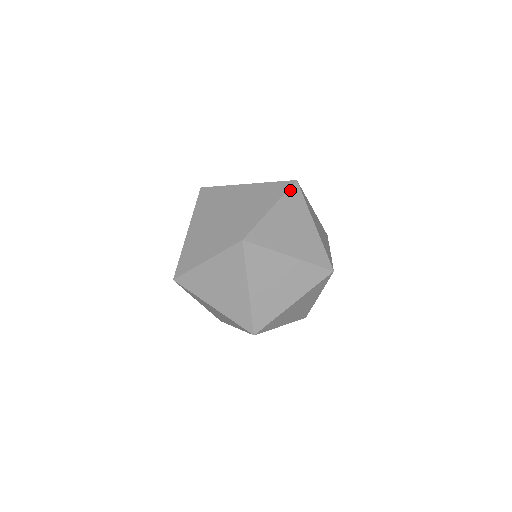
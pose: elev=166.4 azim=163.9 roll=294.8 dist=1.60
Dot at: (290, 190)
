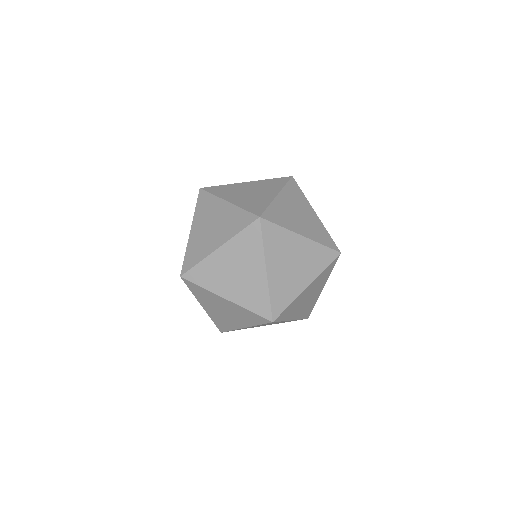
Dot at: (330, 264)
